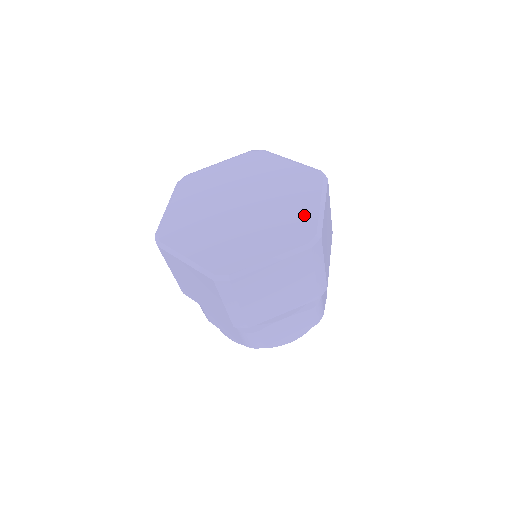
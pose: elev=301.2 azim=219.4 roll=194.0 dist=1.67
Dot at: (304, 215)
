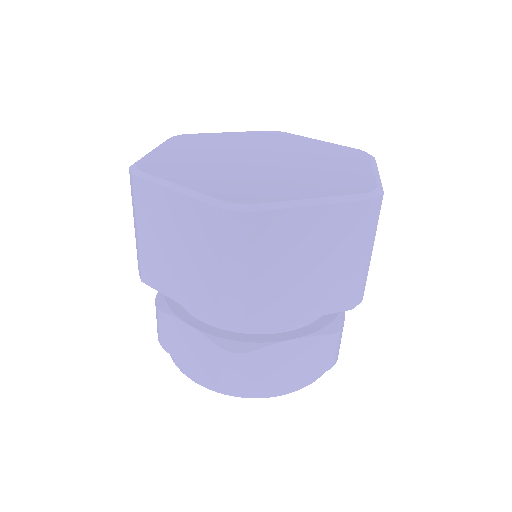
Dot at: (354, 173)
